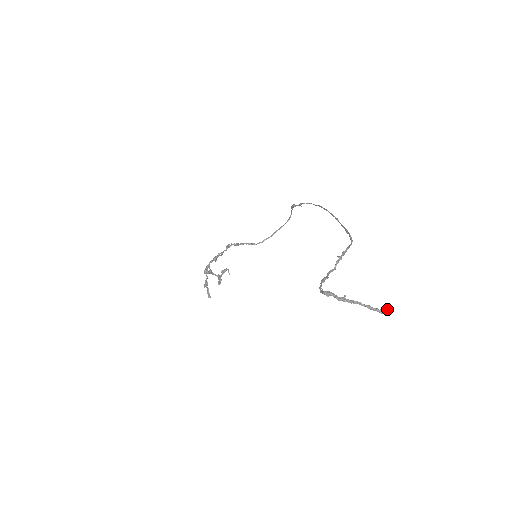
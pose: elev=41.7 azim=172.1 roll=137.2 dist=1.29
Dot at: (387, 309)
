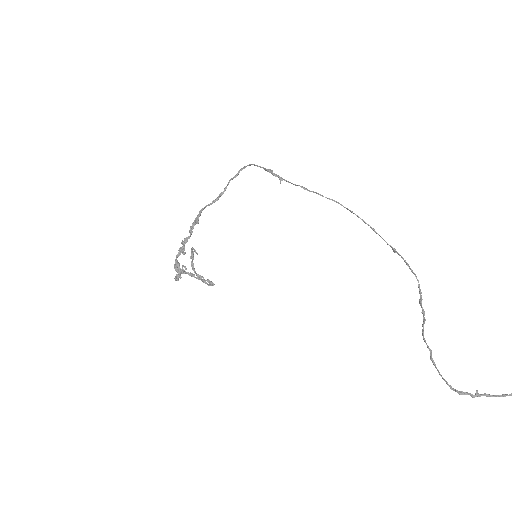
Dot at: out of frame
